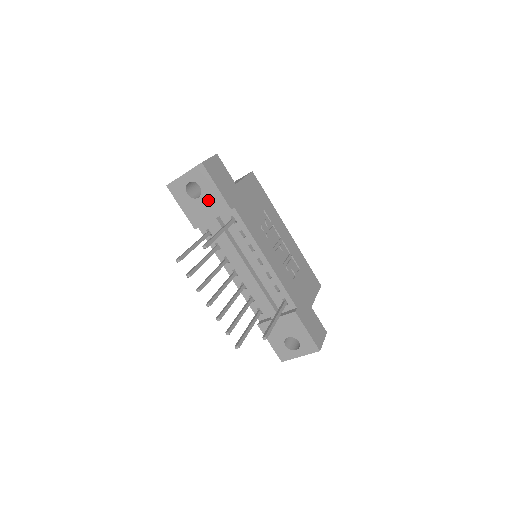
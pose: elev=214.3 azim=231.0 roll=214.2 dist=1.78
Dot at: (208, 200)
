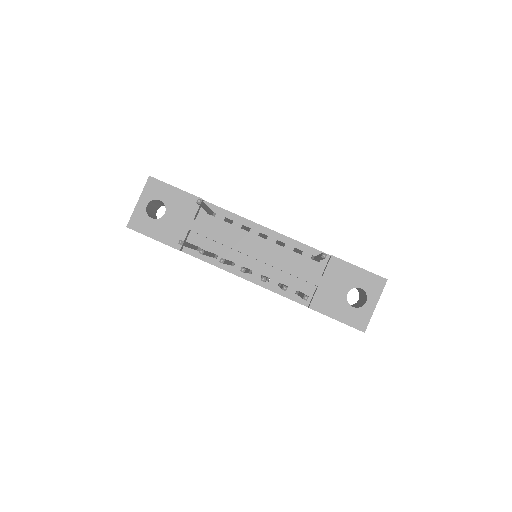
Dot at: (175, 208)
